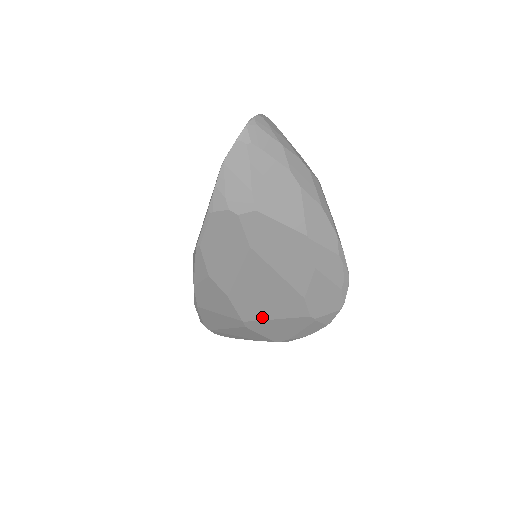
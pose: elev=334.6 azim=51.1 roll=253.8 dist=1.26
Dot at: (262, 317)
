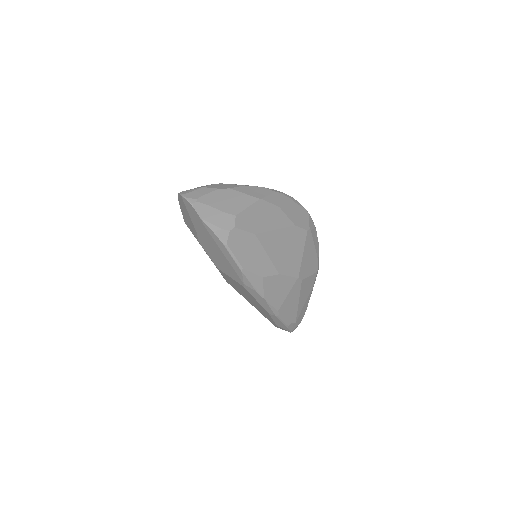
Dot at: (299, 262)
